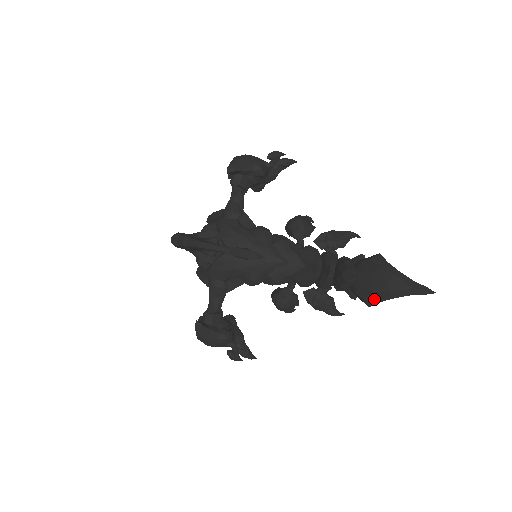
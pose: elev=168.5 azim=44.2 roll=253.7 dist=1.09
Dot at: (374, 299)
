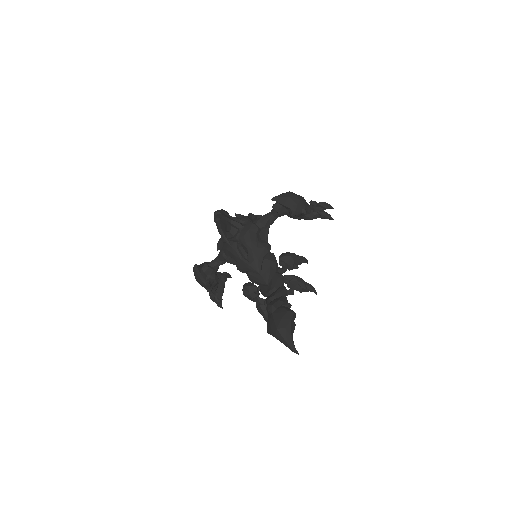
Dot at: (270, 331)
